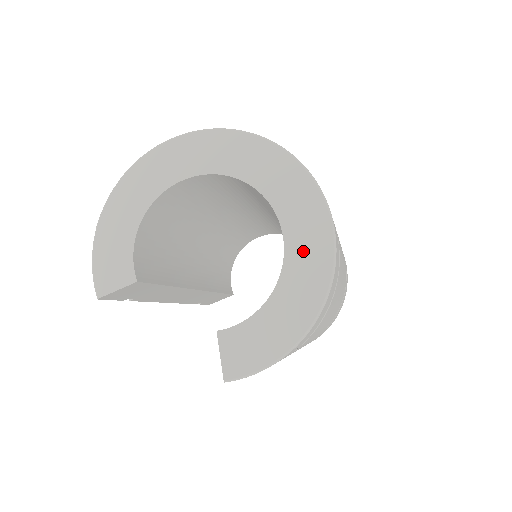
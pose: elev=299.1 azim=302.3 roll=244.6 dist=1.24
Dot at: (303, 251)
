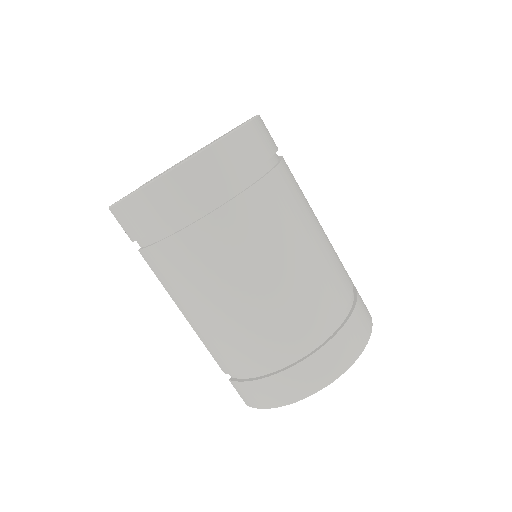
Dot at: occluded
